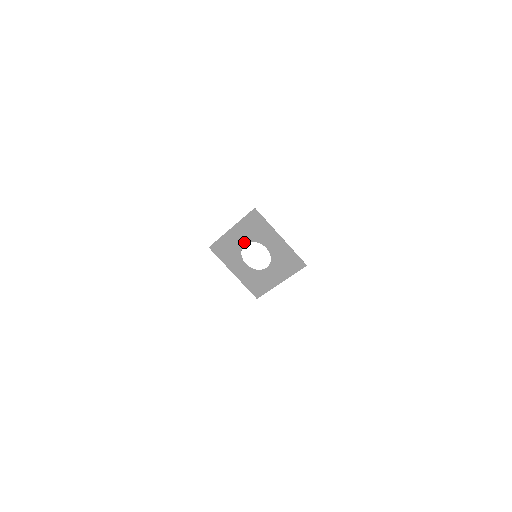
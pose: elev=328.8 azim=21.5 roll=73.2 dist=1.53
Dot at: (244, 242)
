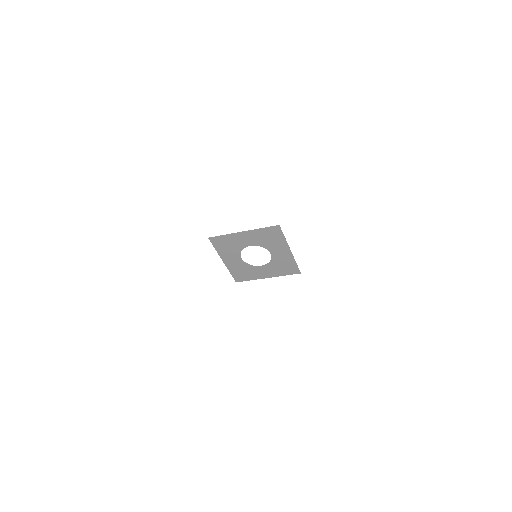
Dot at: (250, 244)
